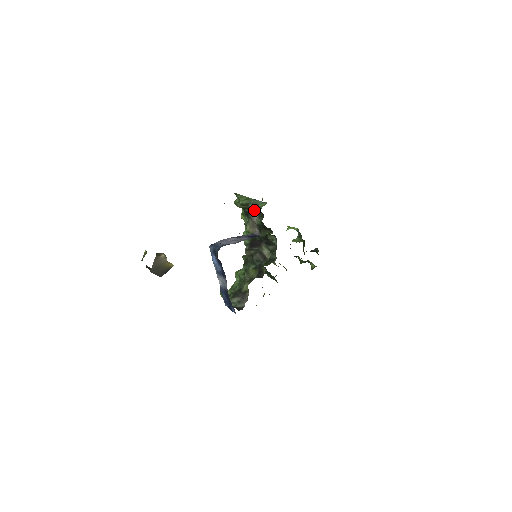
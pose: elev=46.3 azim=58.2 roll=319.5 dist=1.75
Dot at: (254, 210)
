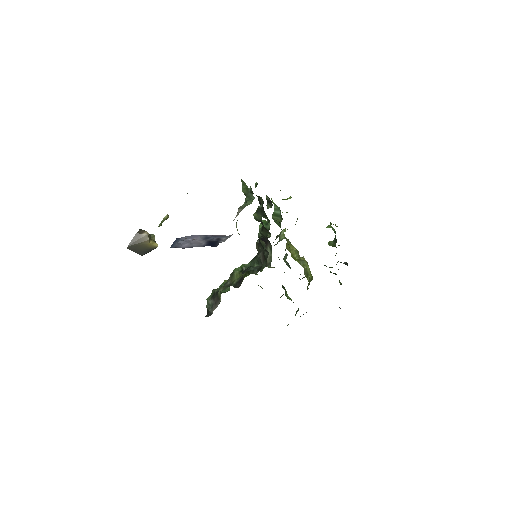
Dot at: (240, 207)
